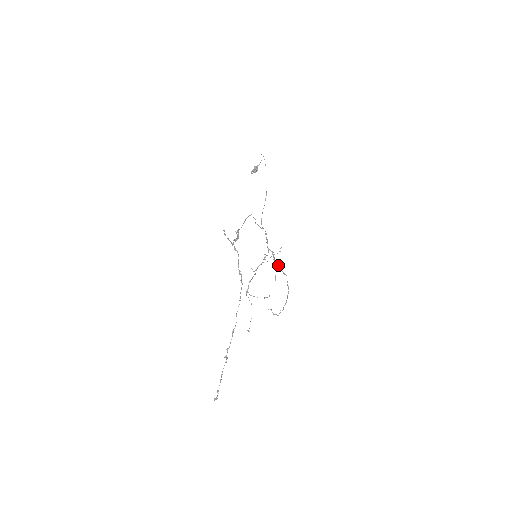
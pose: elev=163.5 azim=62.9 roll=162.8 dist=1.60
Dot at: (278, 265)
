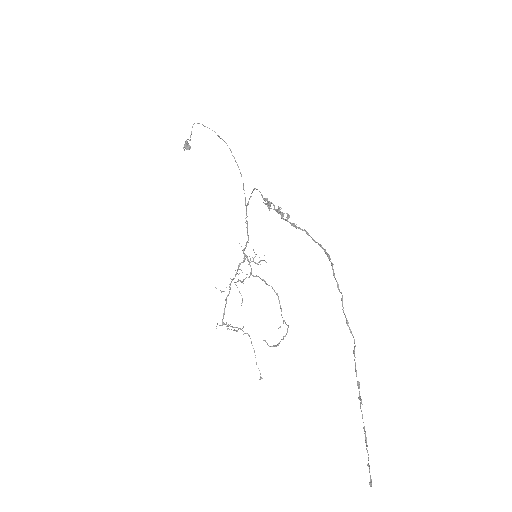
Dot at: occluded
